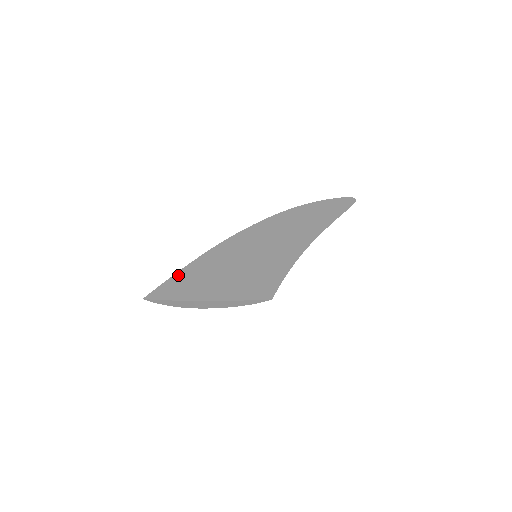
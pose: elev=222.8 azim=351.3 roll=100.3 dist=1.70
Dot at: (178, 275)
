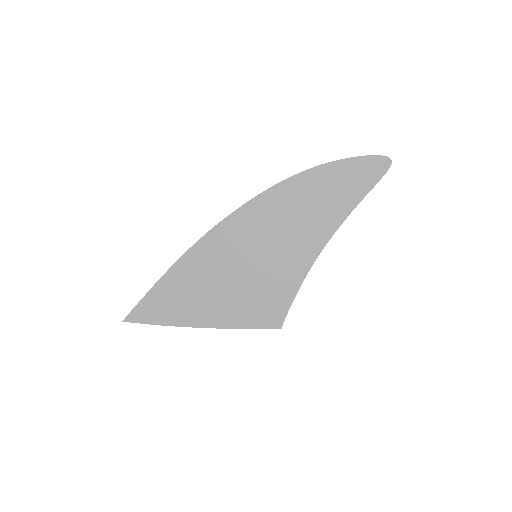
Dot at: (159, 286)
